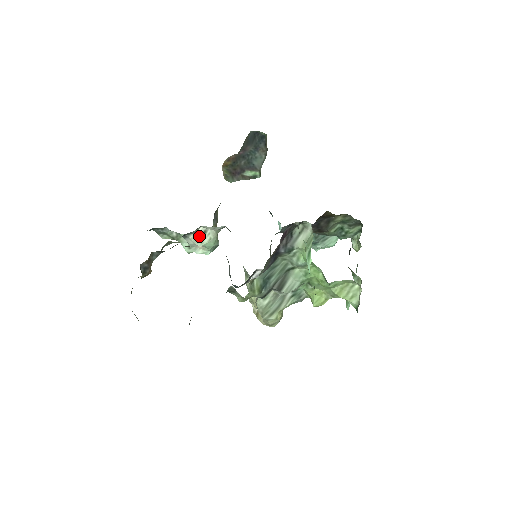
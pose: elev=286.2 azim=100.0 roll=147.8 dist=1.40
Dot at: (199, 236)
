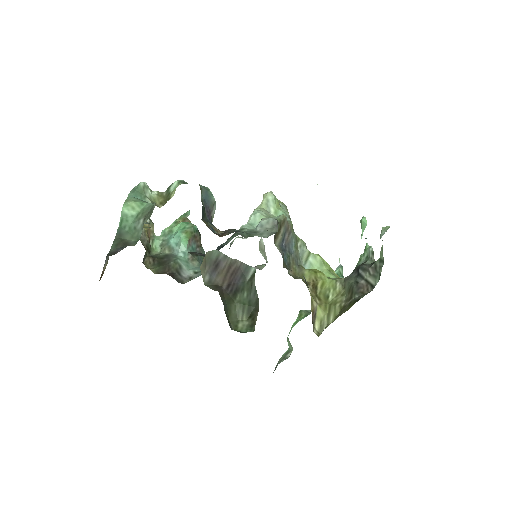
Dot at: occluded
